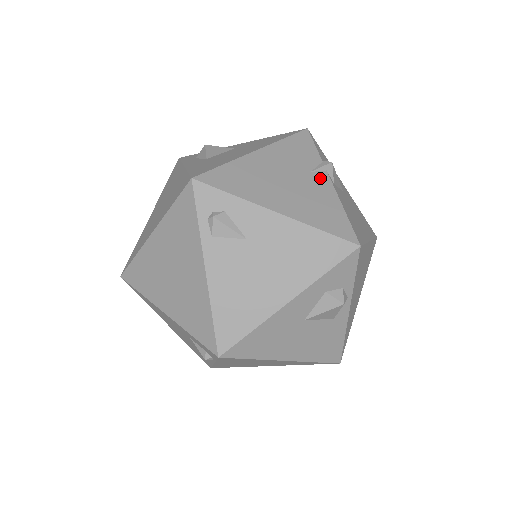
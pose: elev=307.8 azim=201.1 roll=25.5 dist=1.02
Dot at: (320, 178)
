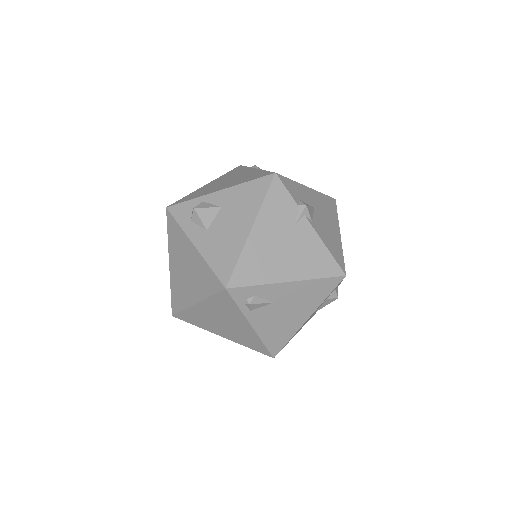
Dot at: (303, 227)
